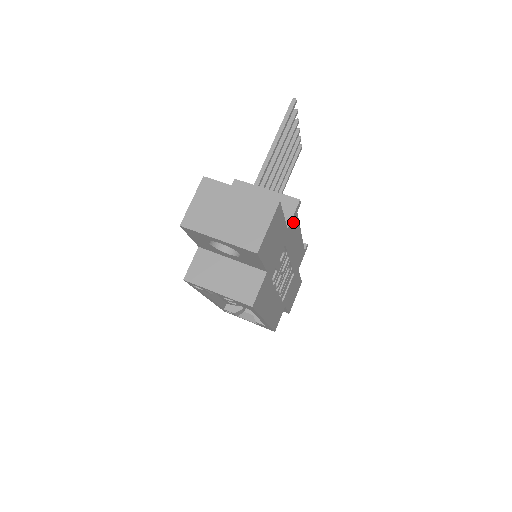
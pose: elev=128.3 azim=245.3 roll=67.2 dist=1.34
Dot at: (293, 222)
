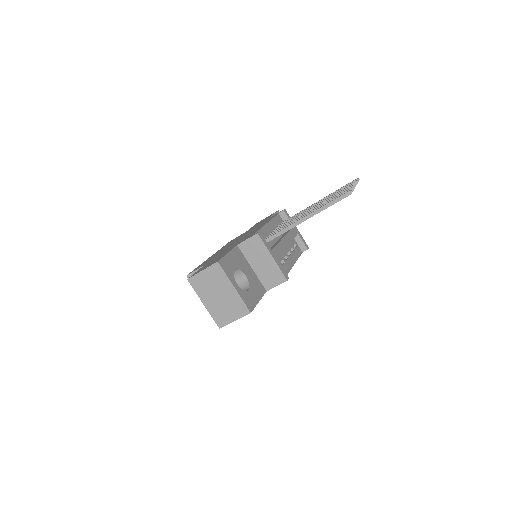
Dot at: occluded
